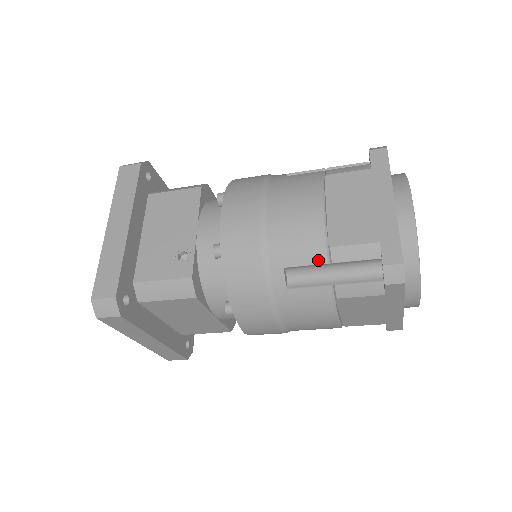
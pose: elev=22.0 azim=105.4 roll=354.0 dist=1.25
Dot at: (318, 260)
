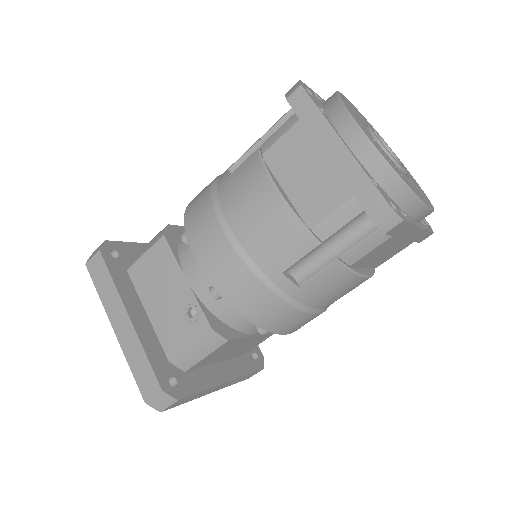
Dot at: (308, 248)
